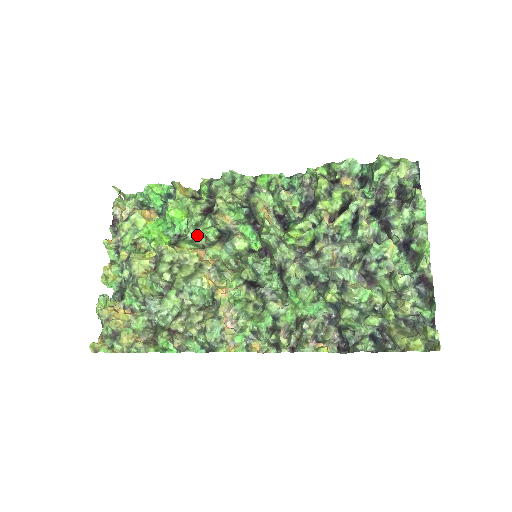
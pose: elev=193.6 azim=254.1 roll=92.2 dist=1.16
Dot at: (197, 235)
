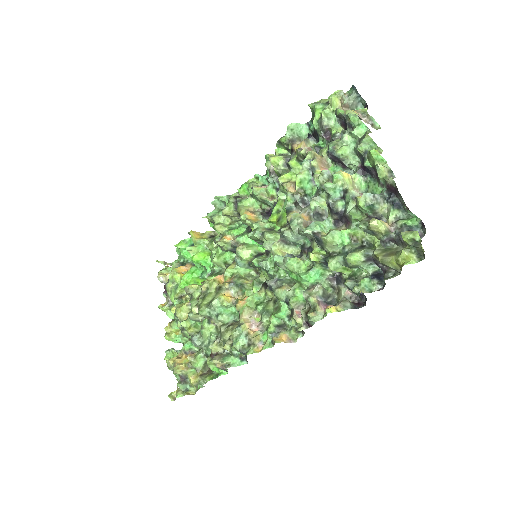
Dot at: (217, 265)
